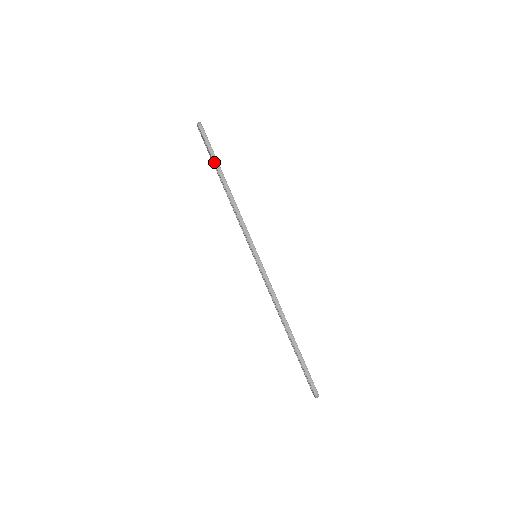
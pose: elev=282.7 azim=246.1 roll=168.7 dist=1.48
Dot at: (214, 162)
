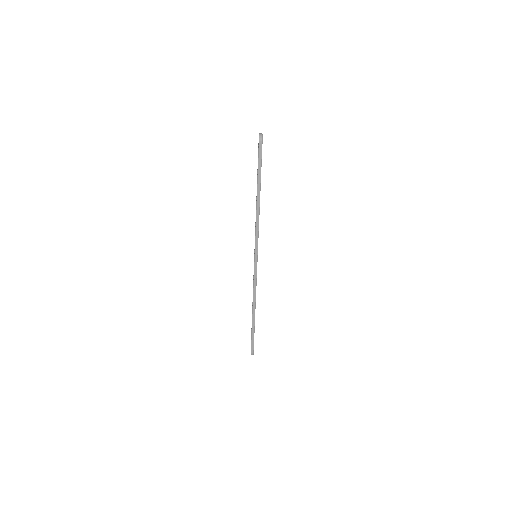
Dot at: (258, 177)
